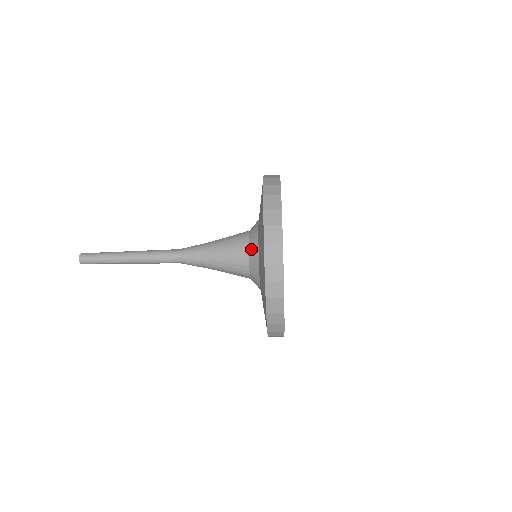
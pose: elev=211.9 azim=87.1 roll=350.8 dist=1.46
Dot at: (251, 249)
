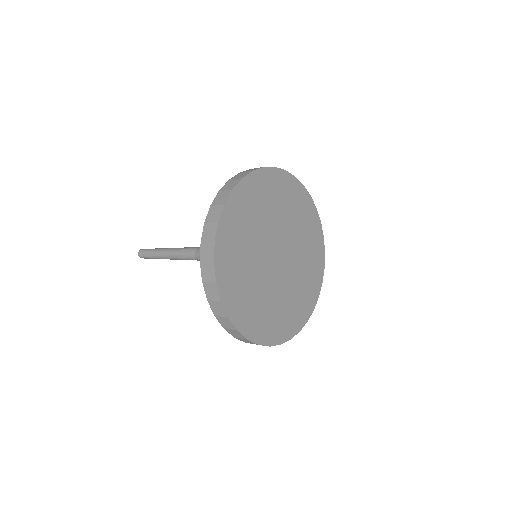
Dot at: occluded
